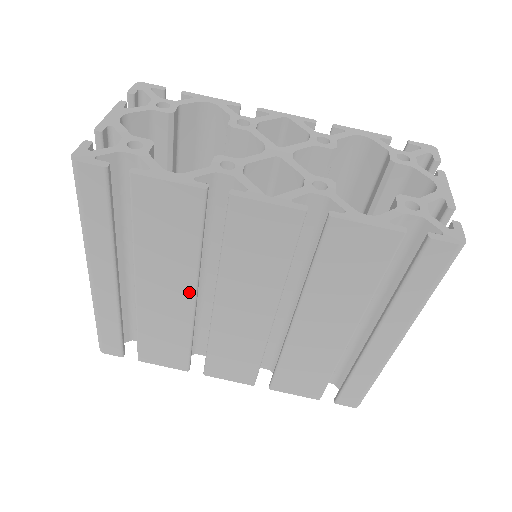
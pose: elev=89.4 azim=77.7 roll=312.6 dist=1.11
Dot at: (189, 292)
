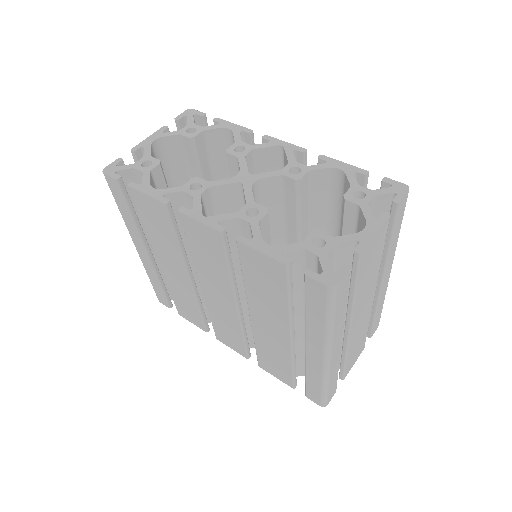
Dot at: (184, 273)
